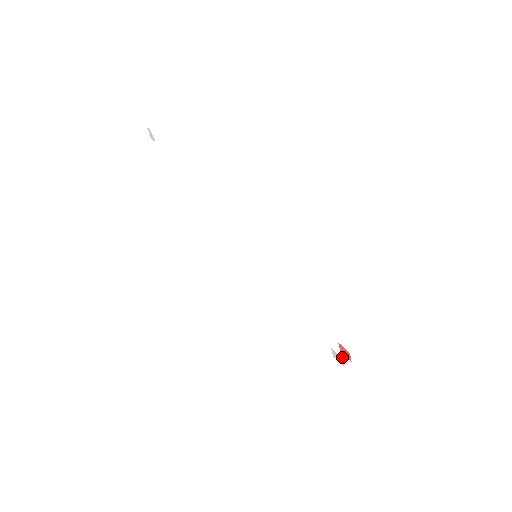
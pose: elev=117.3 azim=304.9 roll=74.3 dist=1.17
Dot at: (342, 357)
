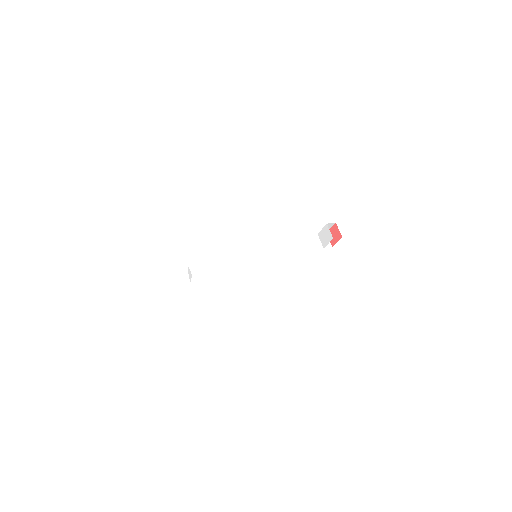
Dot at: (333, 243)
